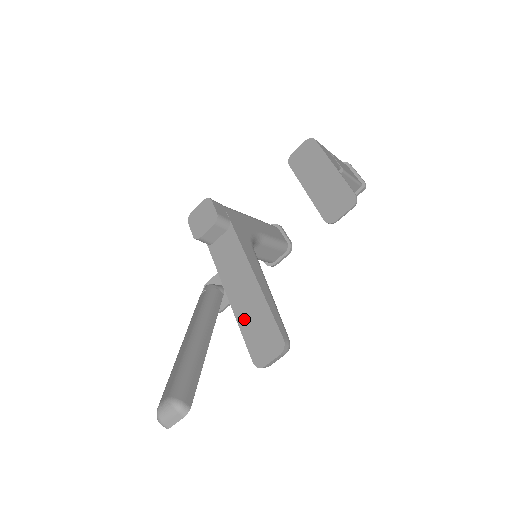
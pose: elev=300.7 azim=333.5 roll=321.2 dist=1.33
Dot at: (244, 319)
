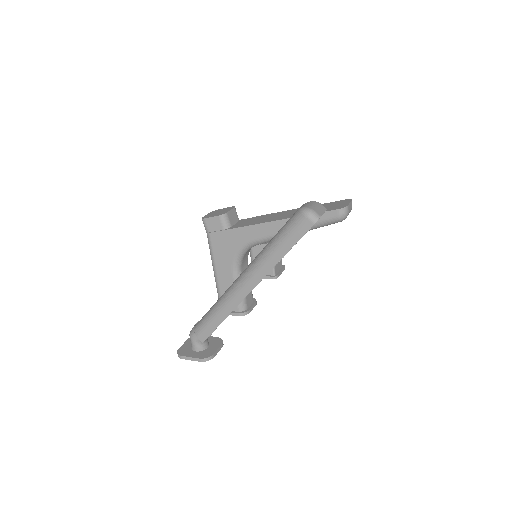
Dot at: occluded
